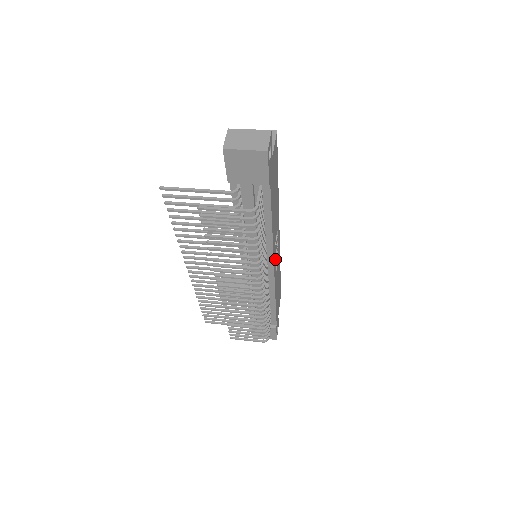
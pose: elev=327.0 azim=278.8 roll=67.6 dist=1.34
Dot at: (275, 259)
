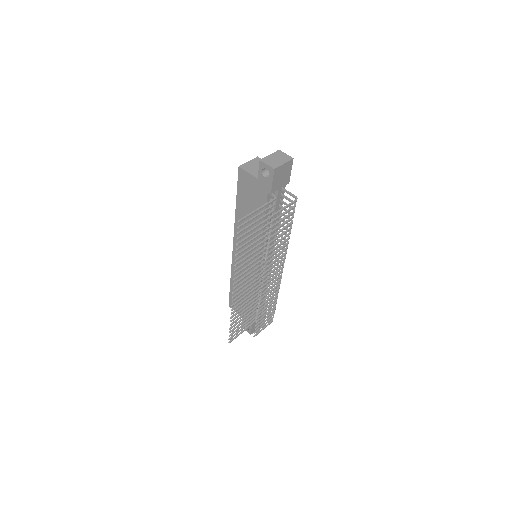
Dot at: occluded
